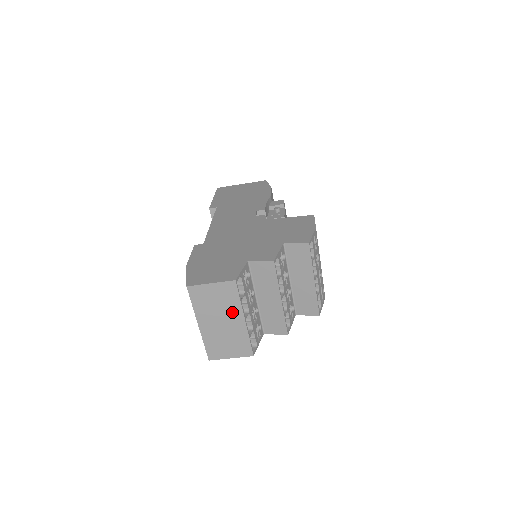
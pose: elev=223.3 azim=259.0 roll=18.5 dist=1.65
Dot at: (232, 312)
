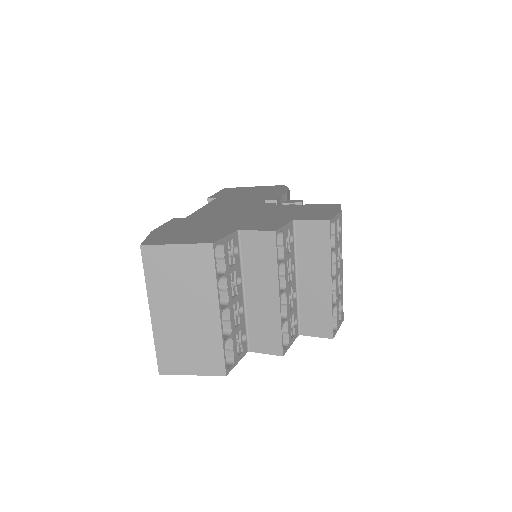
Dot at: (202, 296)
